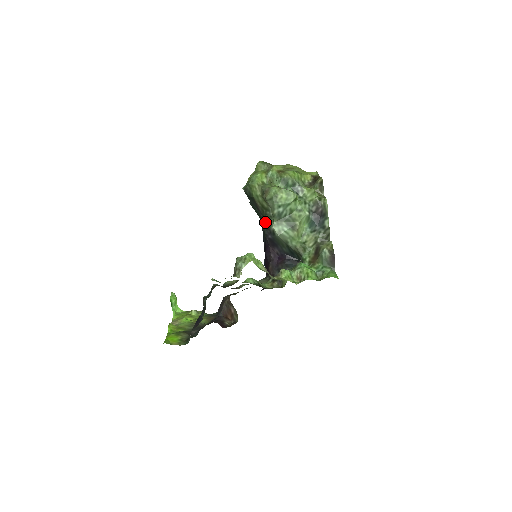
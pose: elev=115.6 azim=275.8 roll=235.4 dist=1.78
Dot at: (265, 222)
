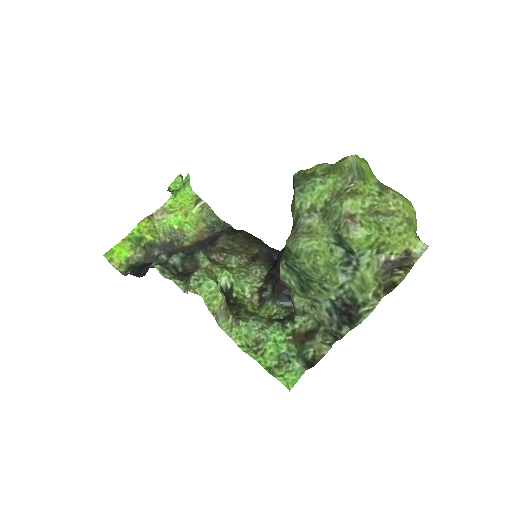
Dot at: occluded
